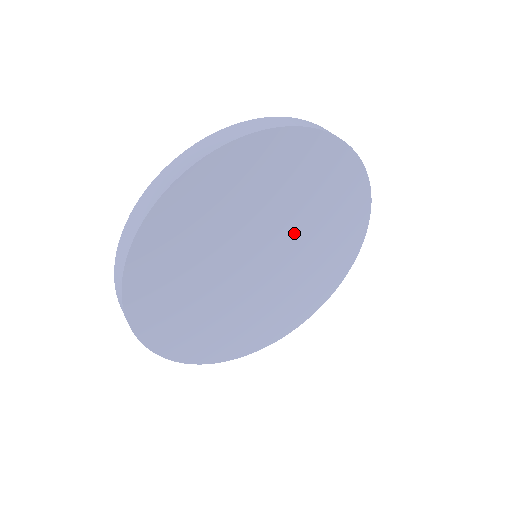
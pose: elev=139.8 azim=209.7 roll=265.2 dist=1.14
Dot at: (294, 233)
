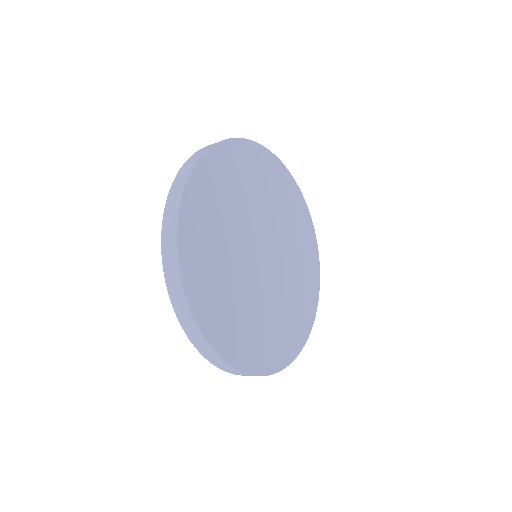
Dot at: (283, 254)
